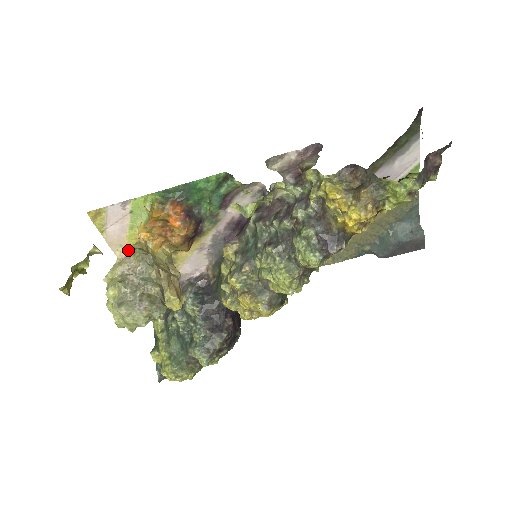
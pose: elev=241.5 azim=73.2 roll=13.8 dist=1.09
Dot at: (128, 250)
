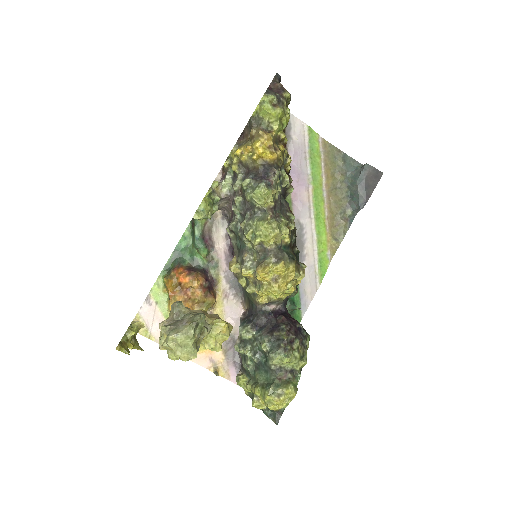
Dot at: occluded
